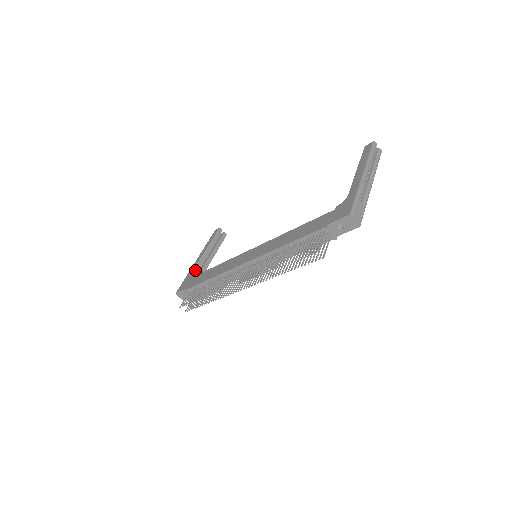
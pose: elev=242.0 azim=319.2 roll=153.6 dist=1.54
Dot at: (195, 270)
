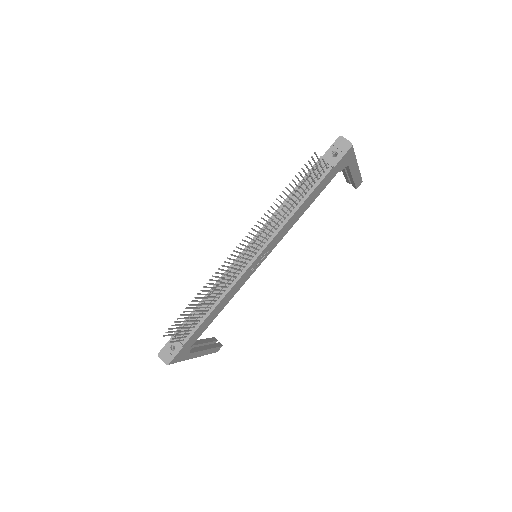
Dot at: occluded
